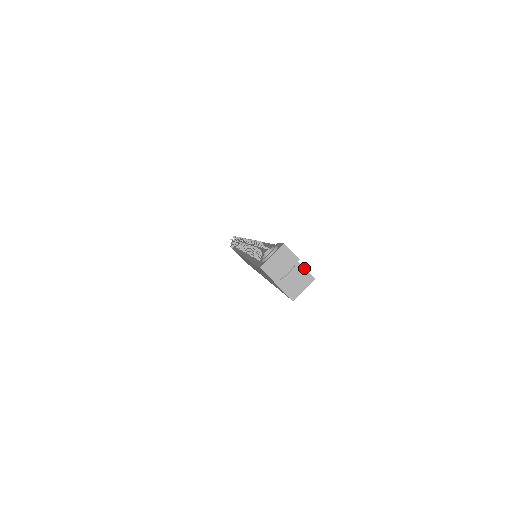
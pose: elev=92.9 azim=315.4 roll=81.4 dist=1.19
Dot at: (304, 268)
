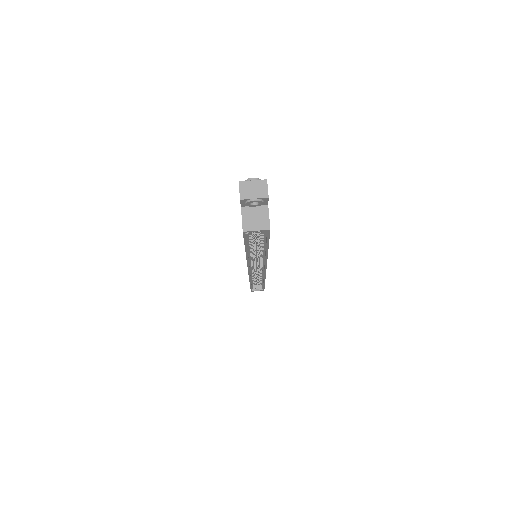
Dot at: occluded
